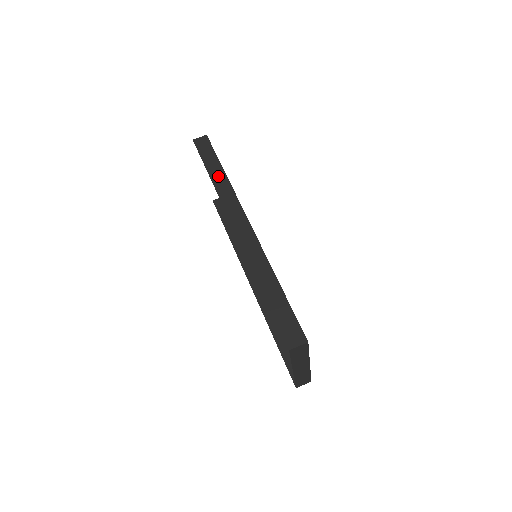
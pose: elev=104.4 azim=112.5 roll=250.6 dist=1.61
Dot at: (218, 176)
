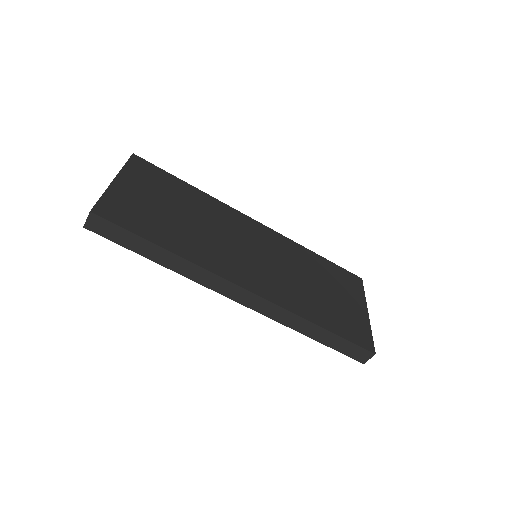
Dot at: (166, 259)
